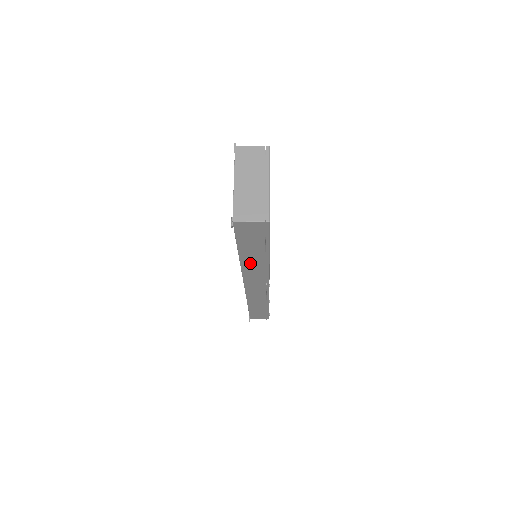
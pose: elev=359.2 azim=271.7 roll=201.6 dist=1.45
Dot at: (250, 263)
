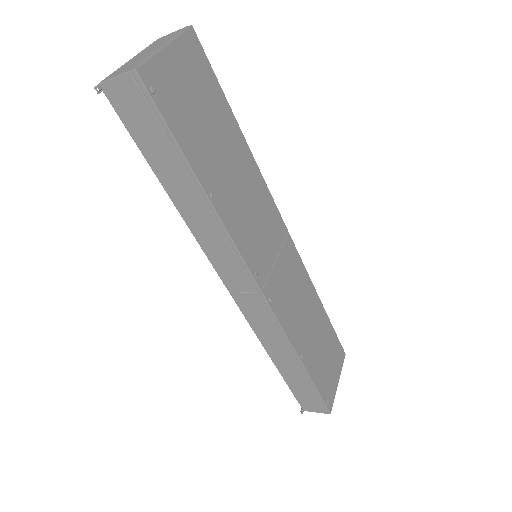
Dot at: (193, 214)
